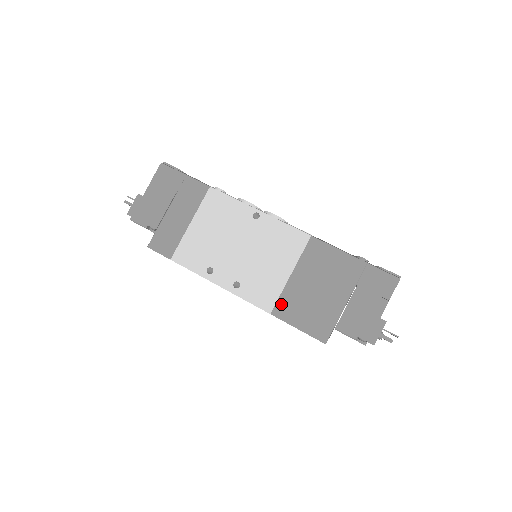
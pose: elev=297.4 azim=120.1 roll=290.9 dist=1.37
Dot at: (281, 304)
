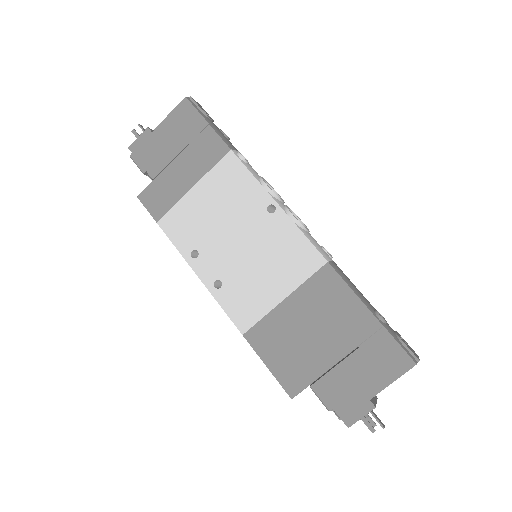
Dot at: (259, 329)
